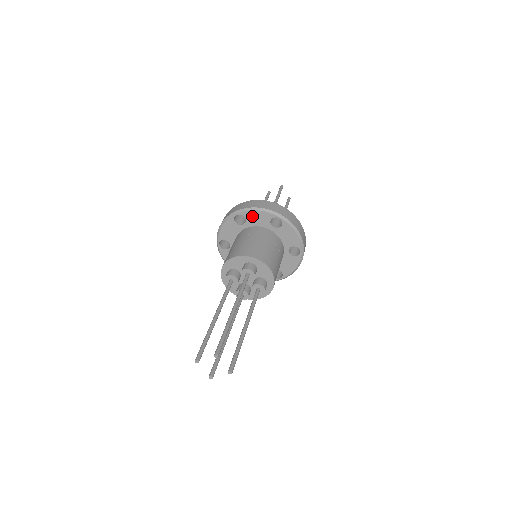
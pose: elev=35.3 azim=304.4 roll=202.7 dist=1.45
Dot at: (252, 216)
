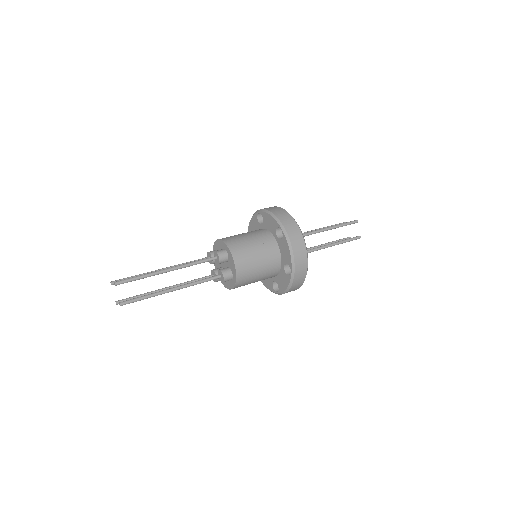
Dot at: (267, 219)
